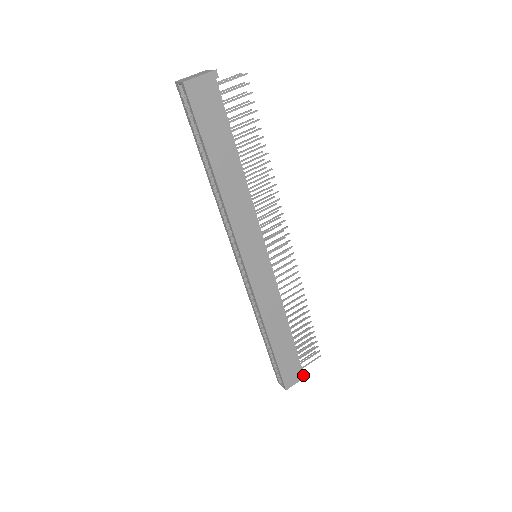
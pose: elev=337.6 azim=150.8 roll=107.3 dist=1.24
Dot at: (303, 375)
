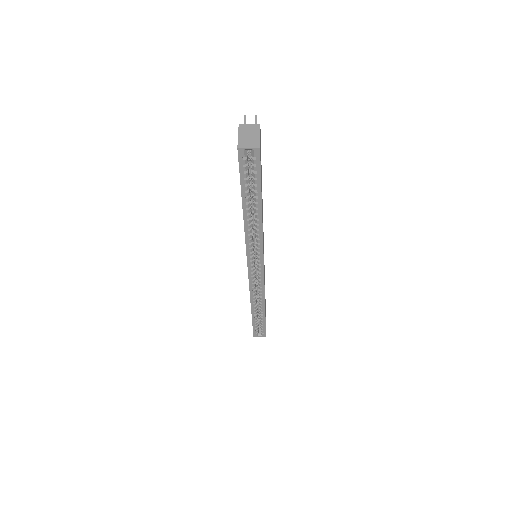
Dot at: occluded
